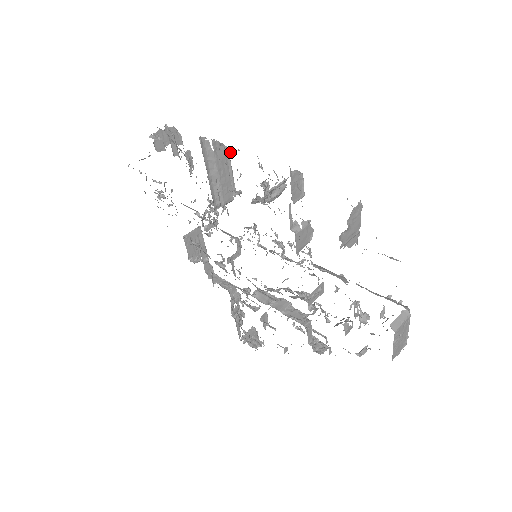
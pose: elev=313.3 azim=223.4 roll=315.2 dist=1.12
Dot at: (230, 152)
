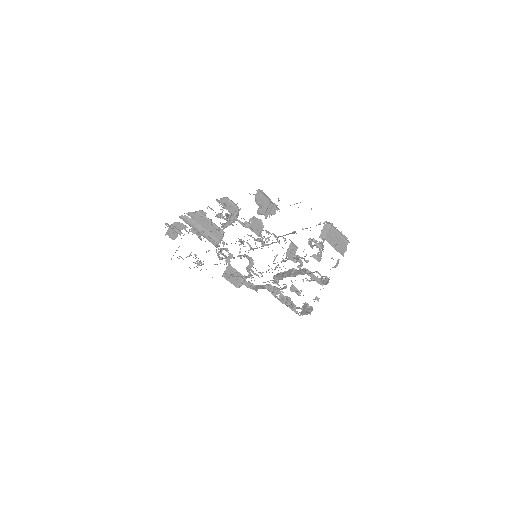
Dot at: (203, 213)
